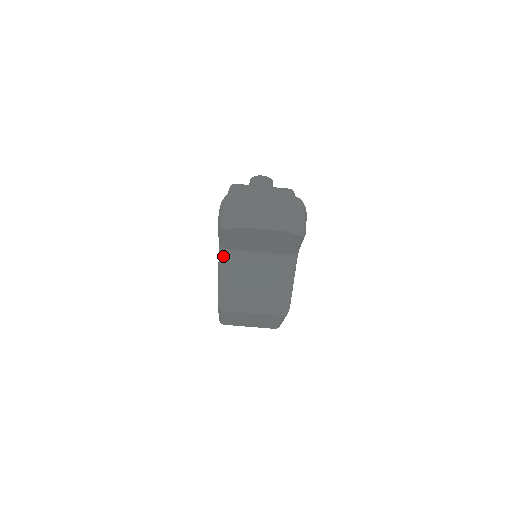
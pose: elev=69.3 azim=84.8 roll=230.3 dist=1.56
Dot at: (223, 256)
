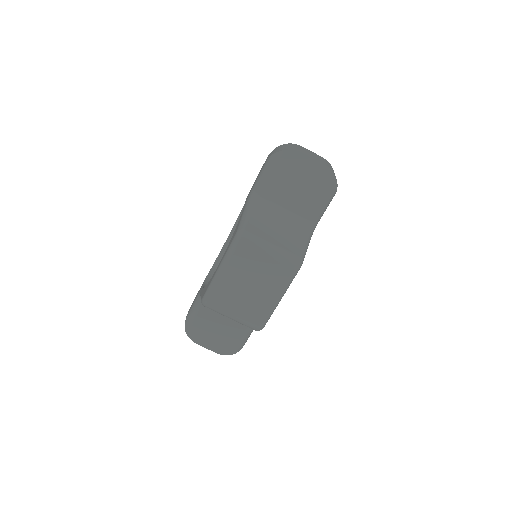
Dot at: (253, 199)
